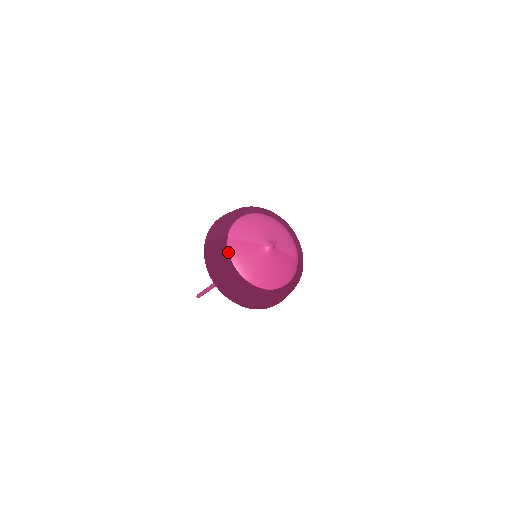
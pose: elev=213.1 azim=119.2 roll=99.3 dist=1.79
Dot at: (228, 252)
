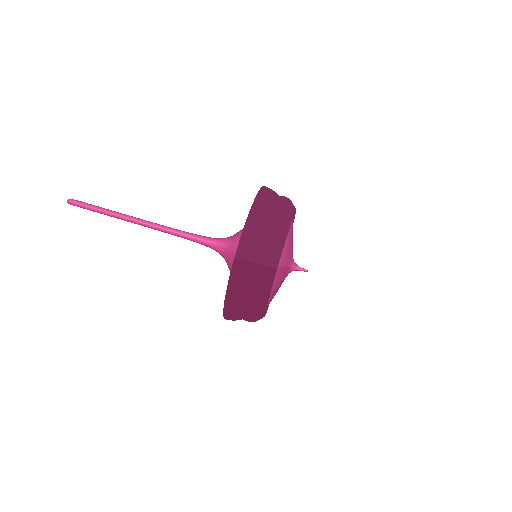
Dot at: occluded
